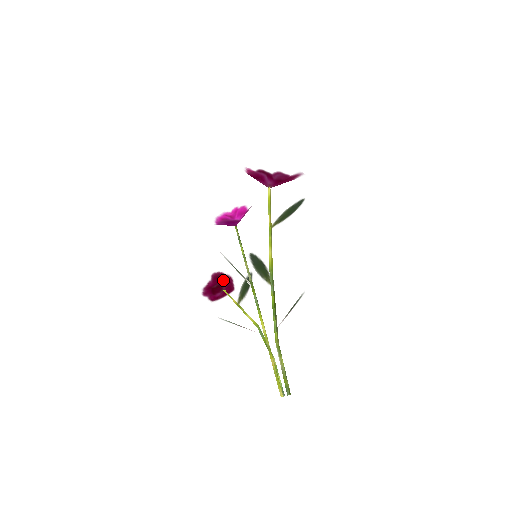
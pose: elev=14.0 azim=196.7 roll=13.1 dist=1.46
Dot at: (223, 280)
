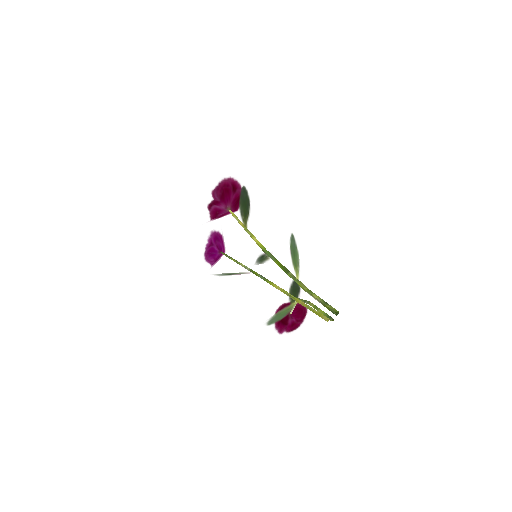
Dot at: occluded
